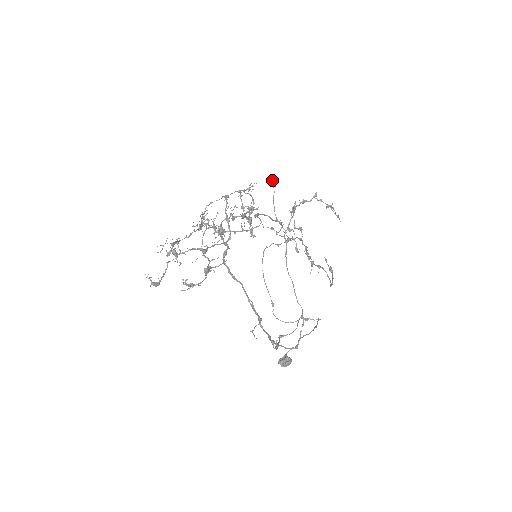
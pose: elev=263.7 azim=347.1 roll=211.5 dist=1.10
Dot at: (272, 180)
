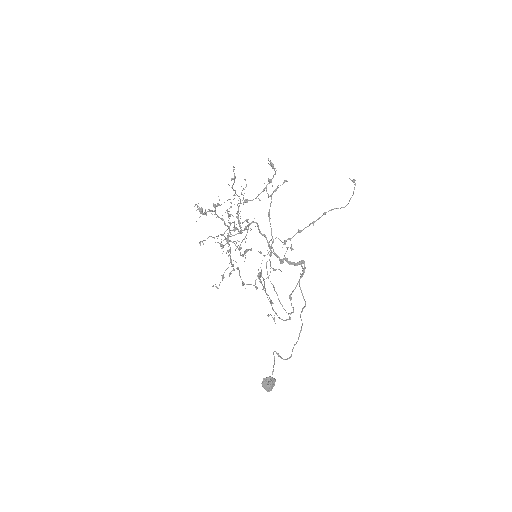
Dot at: (234, 269)
